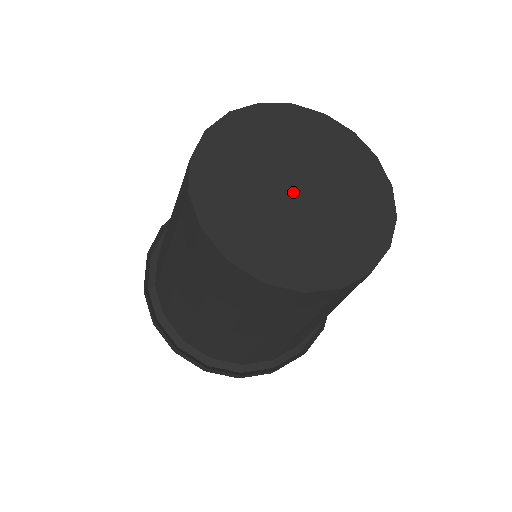
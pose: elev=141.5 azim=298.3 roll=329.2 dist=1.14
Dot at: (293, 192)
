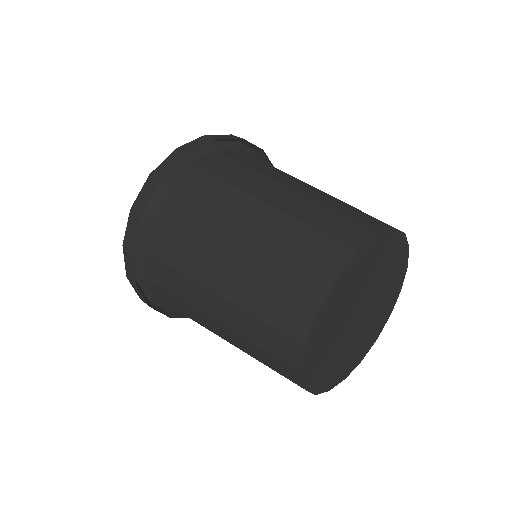
Dot at: (357, 318)
